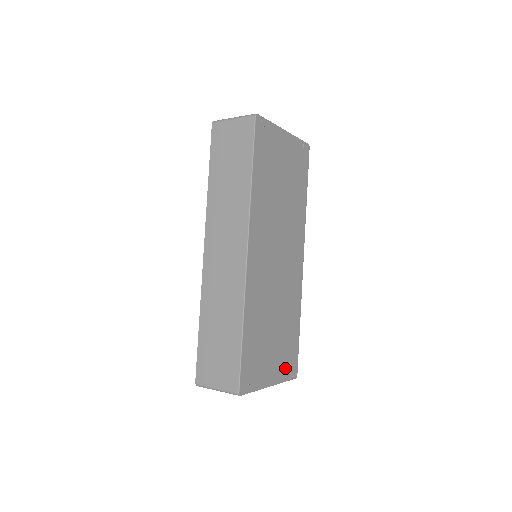
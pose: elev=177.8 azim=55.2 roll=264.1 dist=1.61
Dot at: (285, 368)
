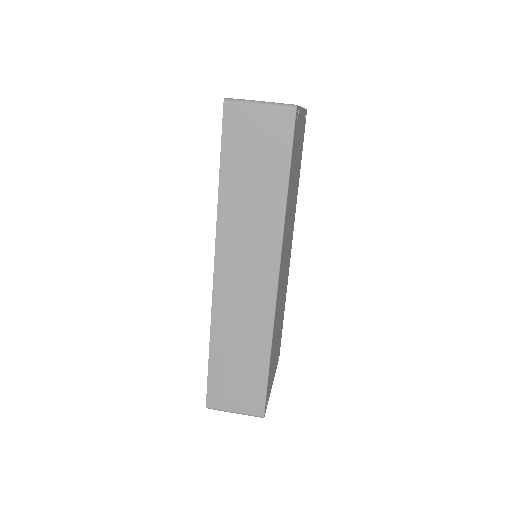
Dot at: (277, 359)
